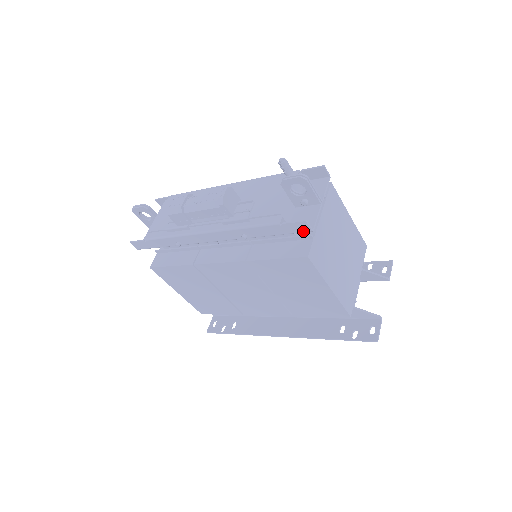
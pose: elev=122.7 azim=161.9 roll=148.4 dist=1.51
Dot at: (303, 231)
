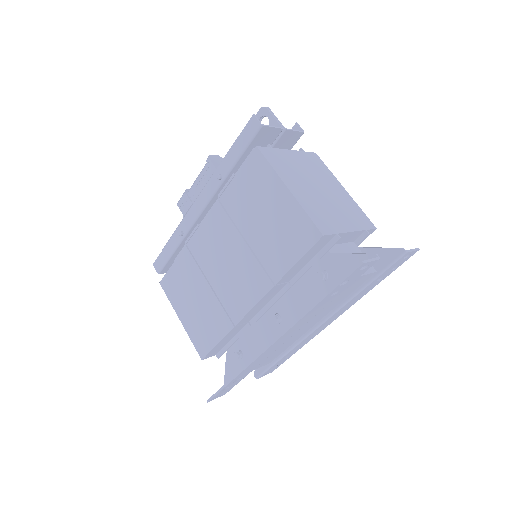
Dot at: (255, 130)
